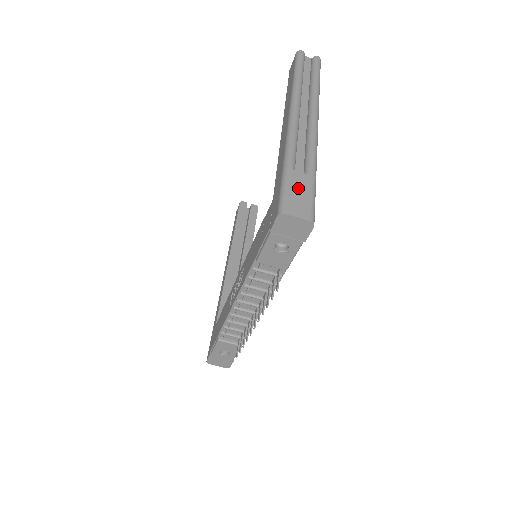
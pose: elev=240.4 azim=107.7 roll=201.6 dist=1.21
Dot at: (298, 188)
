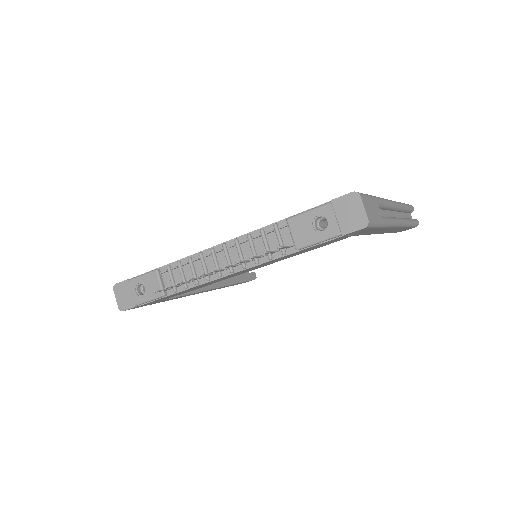
Dot at: (374, 207)
